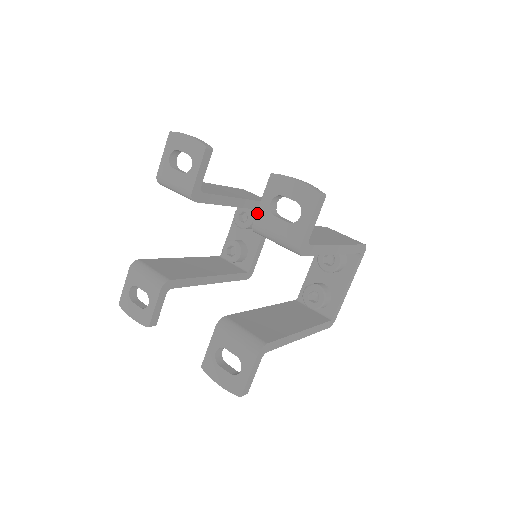
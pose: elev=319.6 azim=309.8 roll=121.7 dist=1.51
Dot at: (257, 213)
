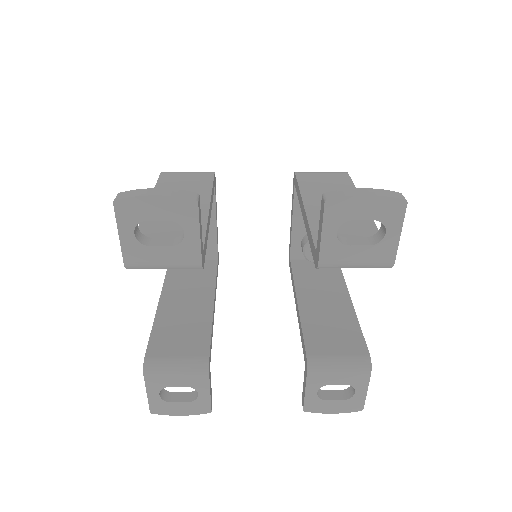
Dot at: (321, 251)
